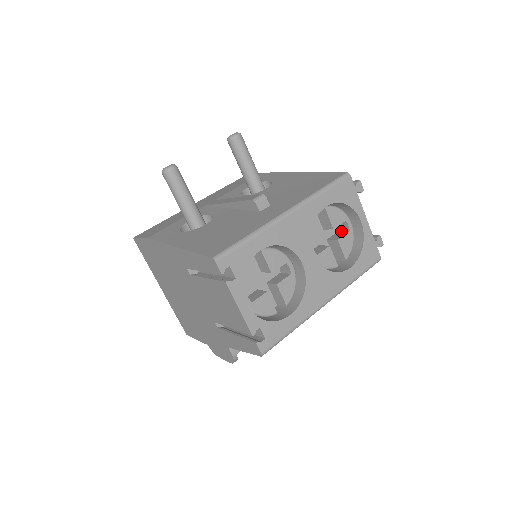
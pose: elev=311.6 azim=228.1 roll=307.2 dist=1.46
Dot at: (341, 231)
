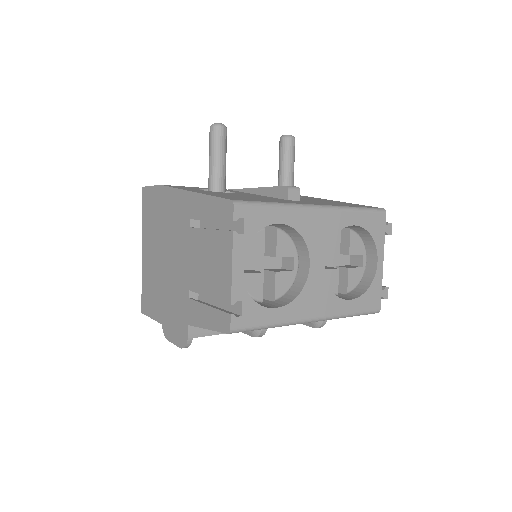
Dot at: (352, 265)
